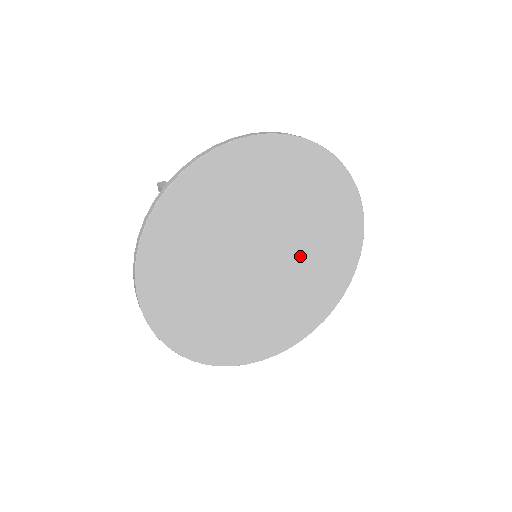
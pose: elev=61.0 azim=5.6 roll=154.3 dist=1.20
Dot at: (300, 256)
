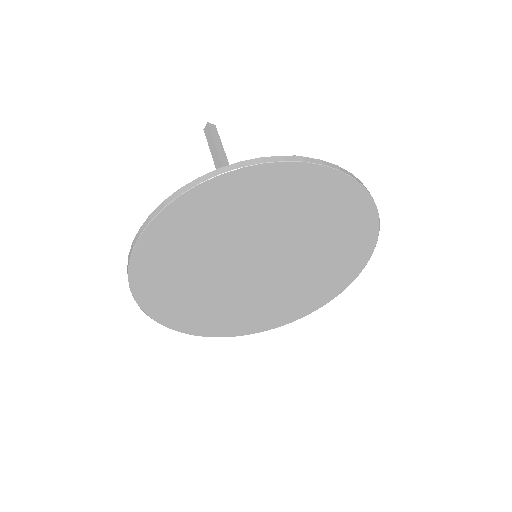
Dot at: (290, 278)
